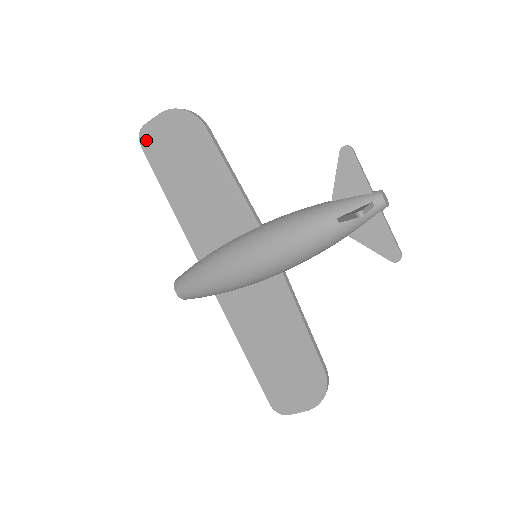
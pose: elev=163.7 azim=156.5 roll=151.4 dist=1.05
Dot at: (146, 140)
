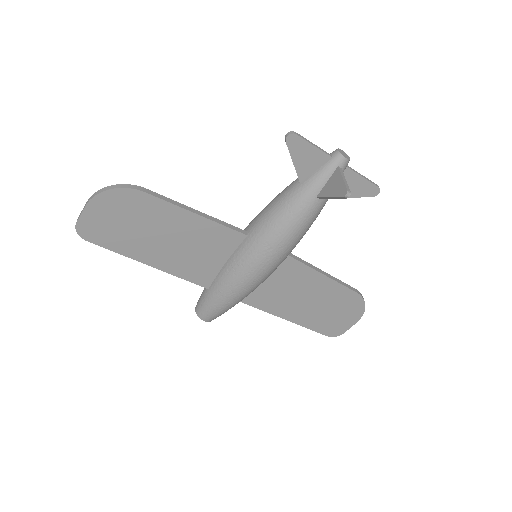
Dot at: (88, 234)
